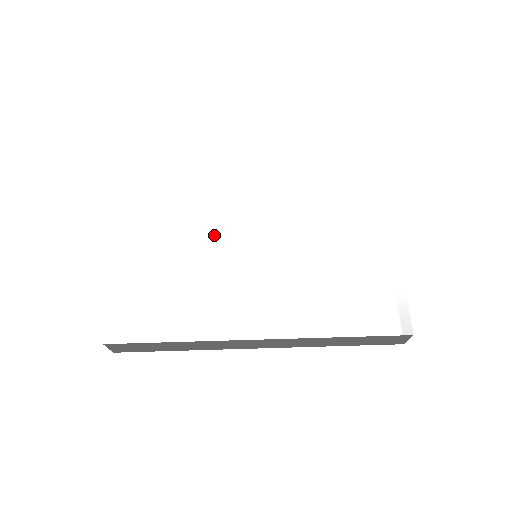
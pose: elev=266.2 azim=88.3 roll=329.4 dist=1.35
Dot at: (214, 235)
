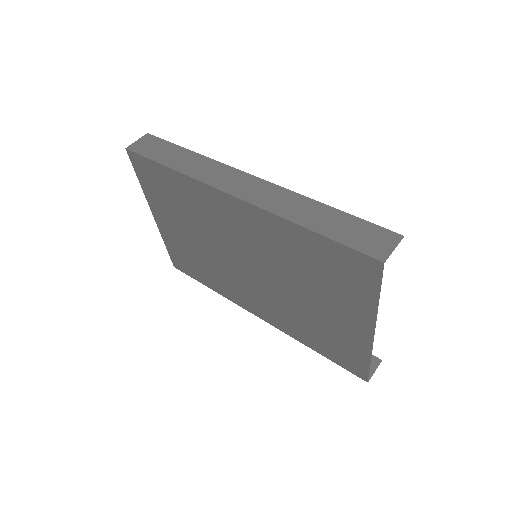
Dot at: occluded
